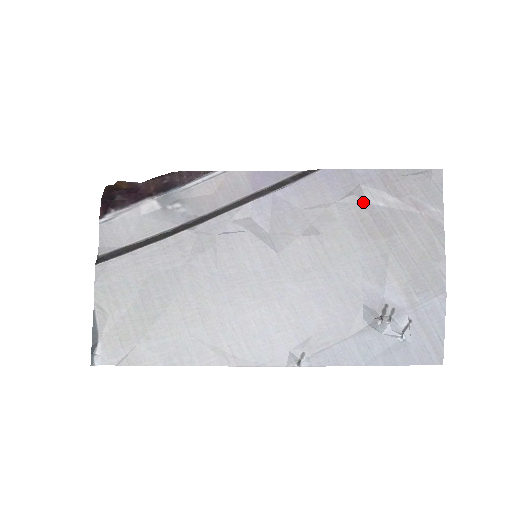
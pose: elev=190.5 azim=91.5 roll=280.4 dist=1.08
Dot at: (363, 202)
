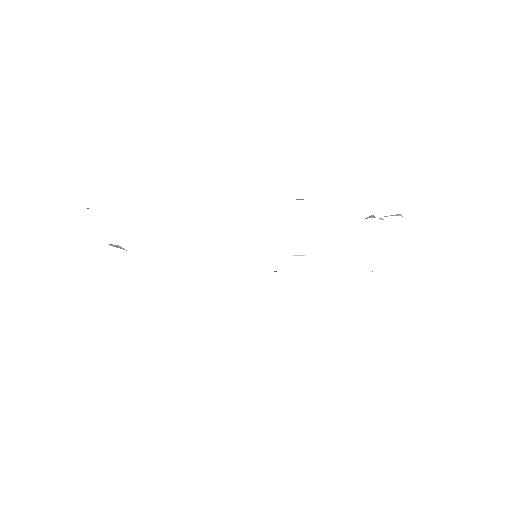
Dot at: occluded
